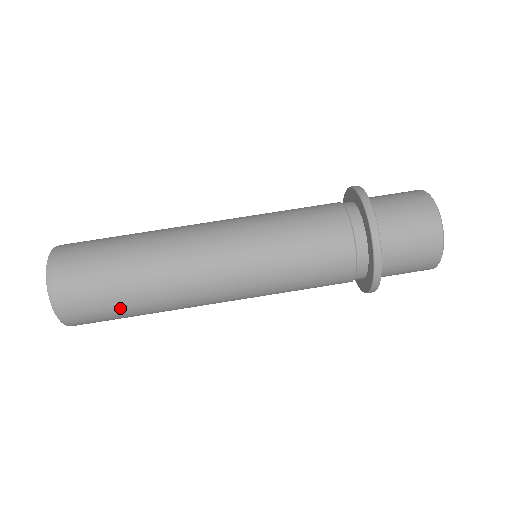
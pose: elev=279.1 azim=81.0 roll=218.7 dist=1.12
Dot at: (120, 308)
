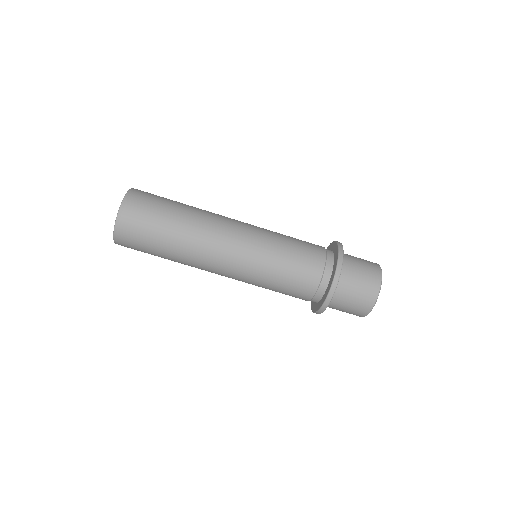
Dot at: occluded
